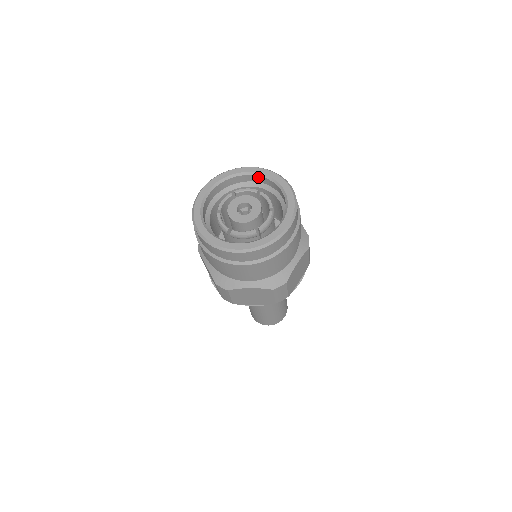
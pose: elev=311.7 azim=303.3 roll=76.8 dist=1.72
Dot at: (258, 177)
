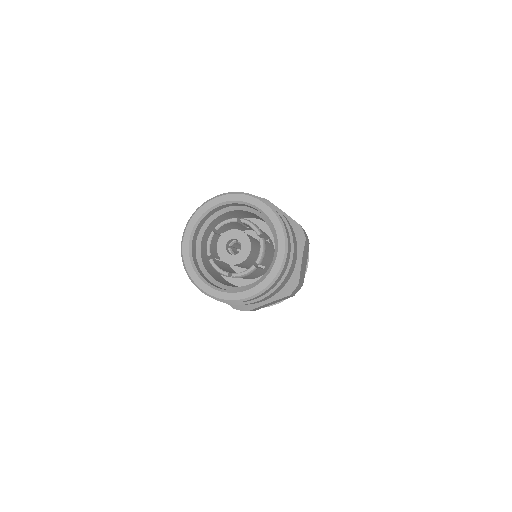
Dot at: (231, 204)
